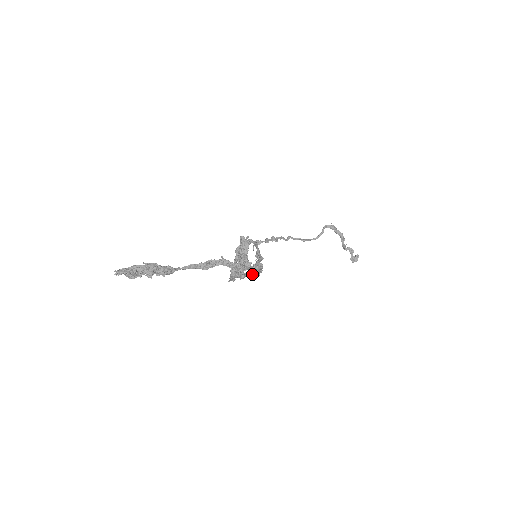
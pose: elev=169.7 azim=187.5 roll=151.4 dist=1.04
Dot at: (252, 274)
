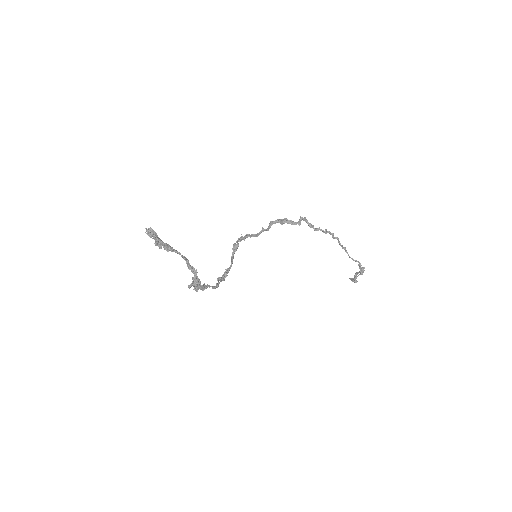
Dot at: (230, 265)
